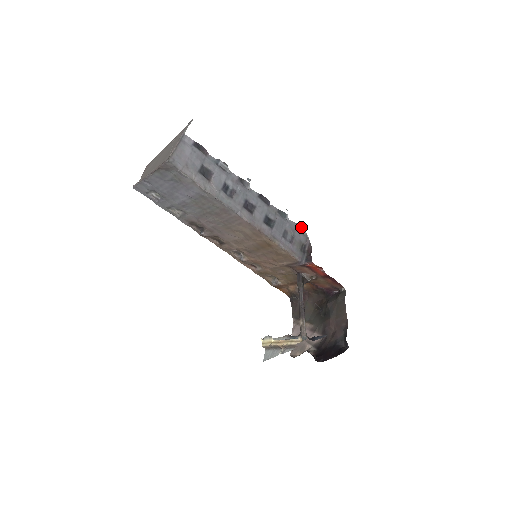
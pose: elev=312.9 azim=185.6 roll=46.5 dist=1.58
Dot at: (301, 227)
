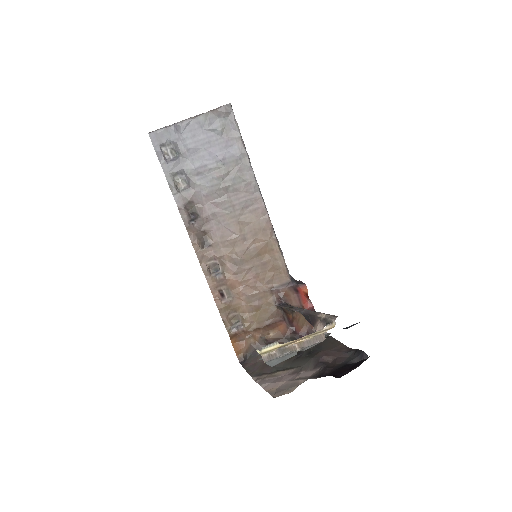
Dot at: occluded
